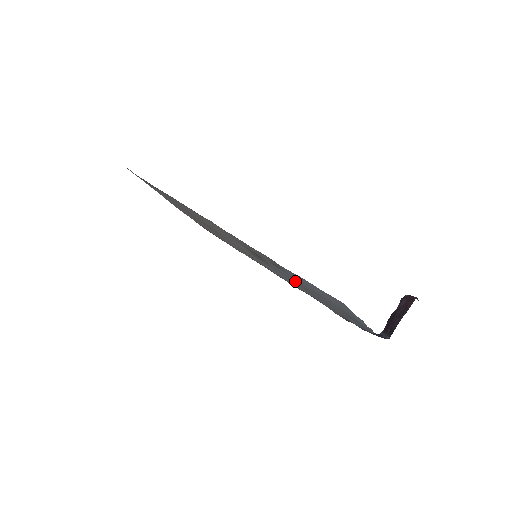
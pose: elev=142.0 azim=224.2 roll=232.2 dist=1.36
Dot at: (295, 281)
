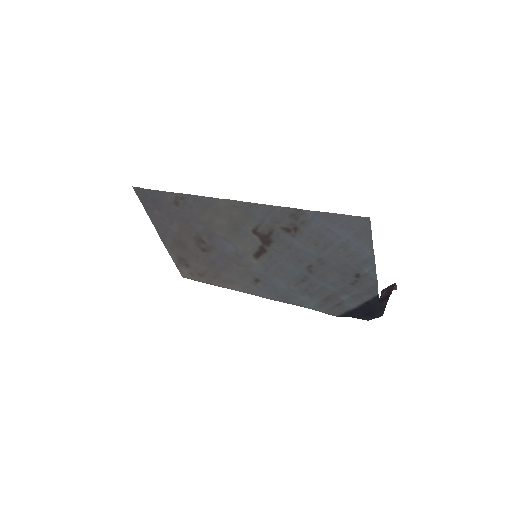
Dot at: (300, 260)
